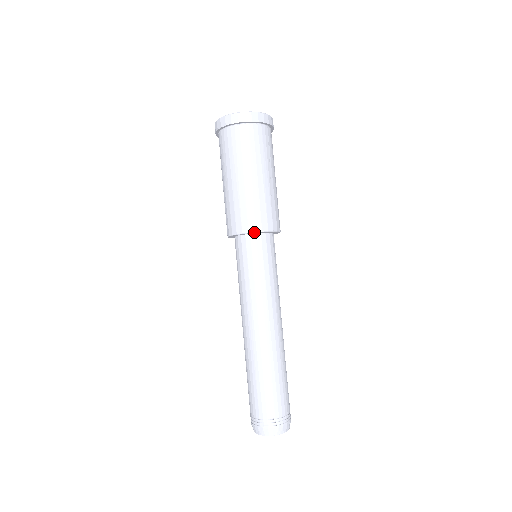
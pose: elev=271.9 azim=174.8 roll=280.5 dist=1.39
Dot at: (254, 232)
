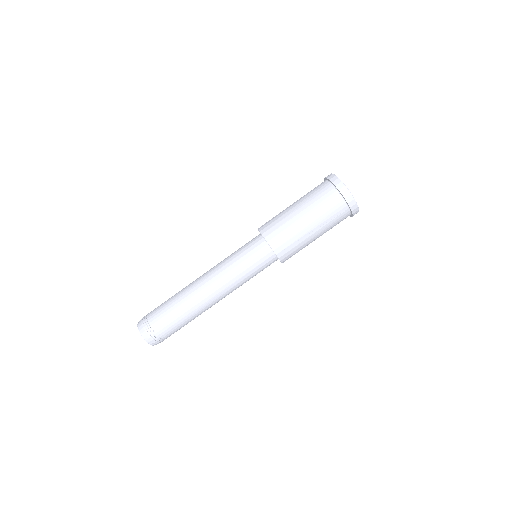
Dot at: (267, 241)
